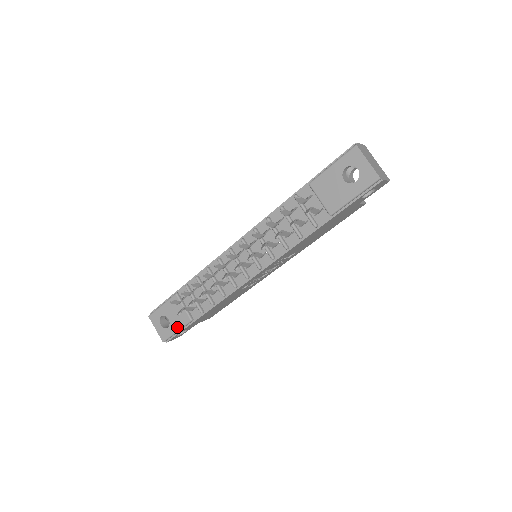
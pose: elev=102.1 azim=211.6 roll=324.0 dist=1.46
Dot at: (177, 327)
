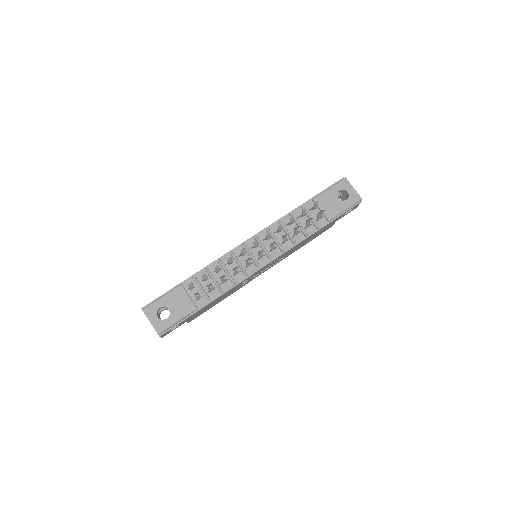
Dot at: (179, 317)
